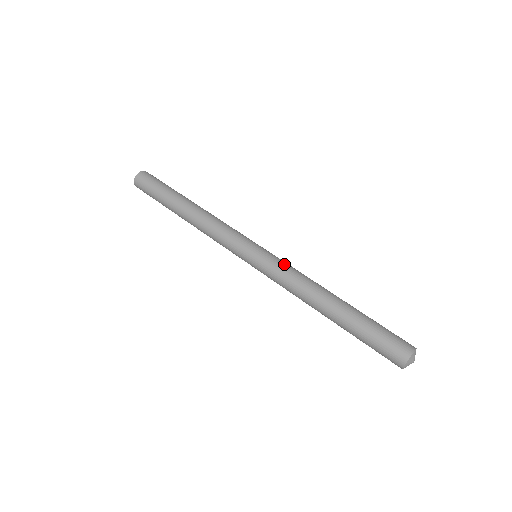
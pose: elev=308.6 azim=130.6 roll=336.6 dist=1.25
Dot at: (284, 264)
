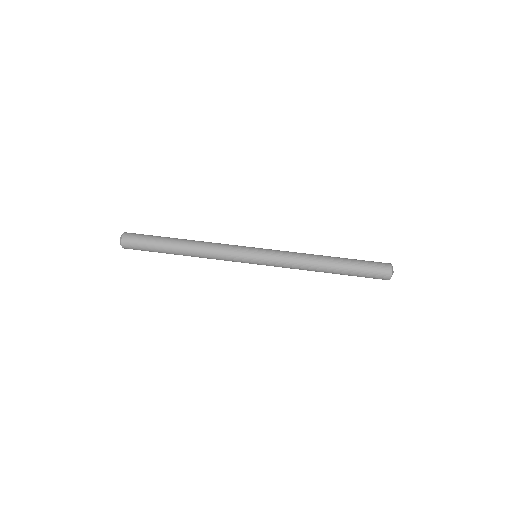
Dot at: occluded
